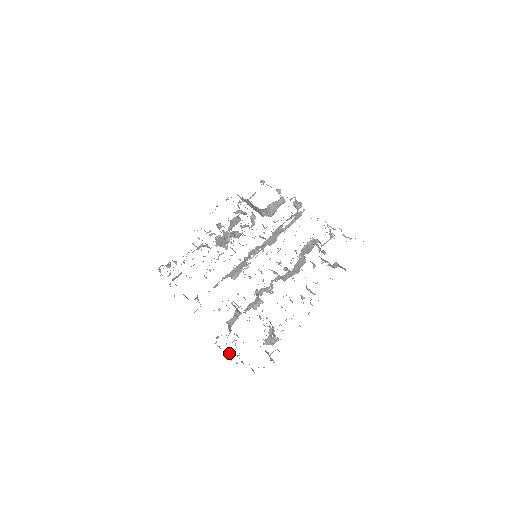
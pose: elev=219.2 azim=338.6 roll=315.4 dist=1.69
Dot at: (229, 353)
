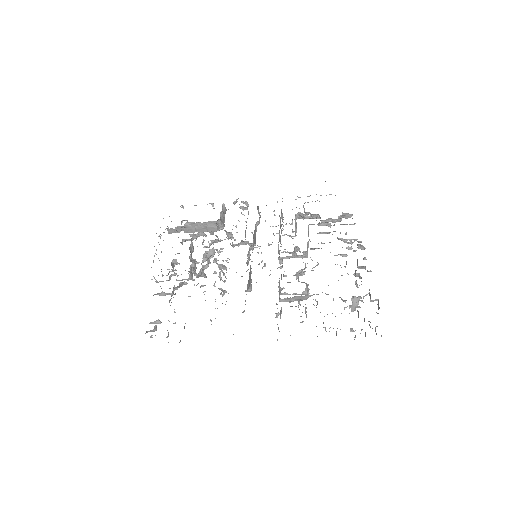
Dot at: occluded
